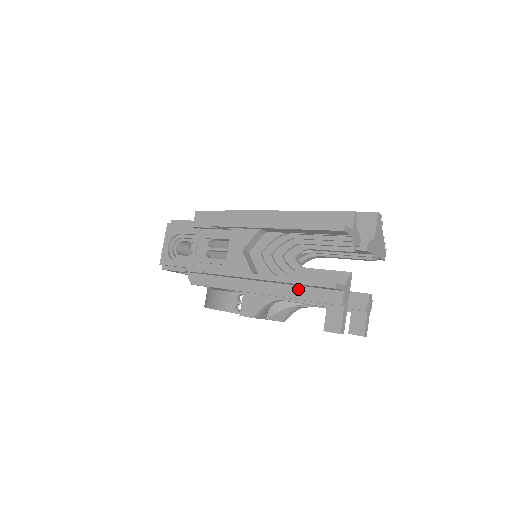
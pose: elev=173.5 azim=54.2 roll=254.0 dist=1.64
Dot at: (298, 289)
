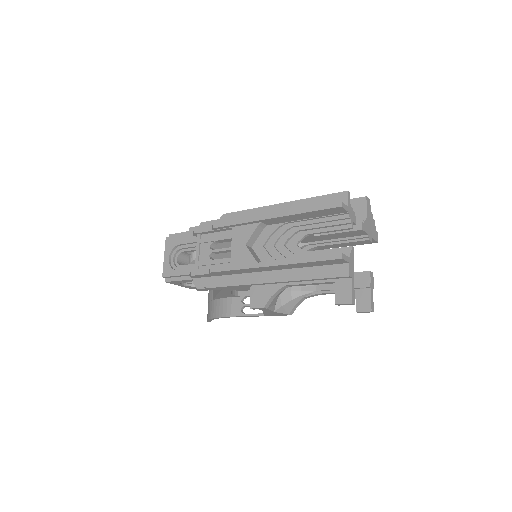
Dot at: (305, 270)
